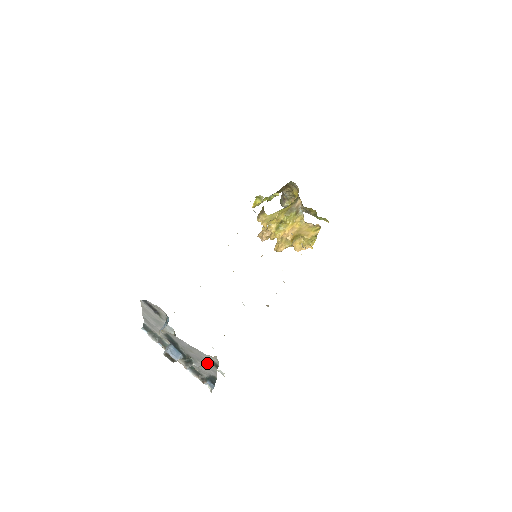
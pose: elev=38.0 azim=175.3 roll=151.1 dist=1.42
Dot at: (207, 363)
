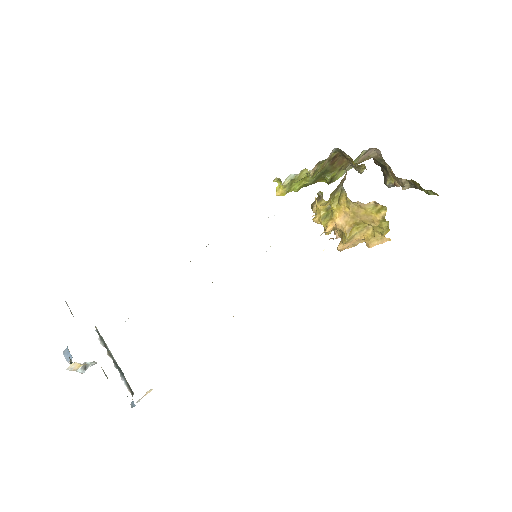
Dot at: occluded
